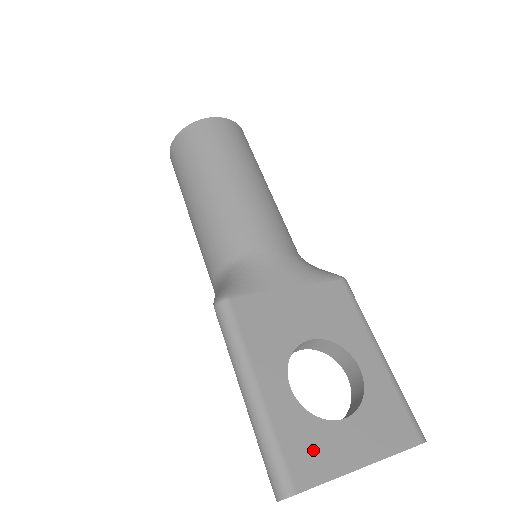
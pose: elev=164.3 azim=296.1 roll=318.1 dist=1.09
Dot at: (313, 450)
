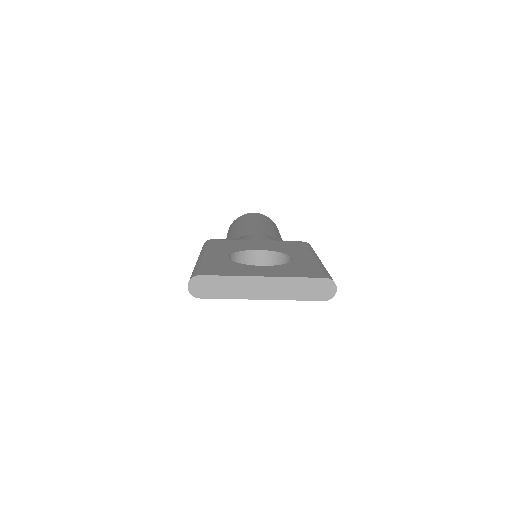
Dot at: (226, 269)
